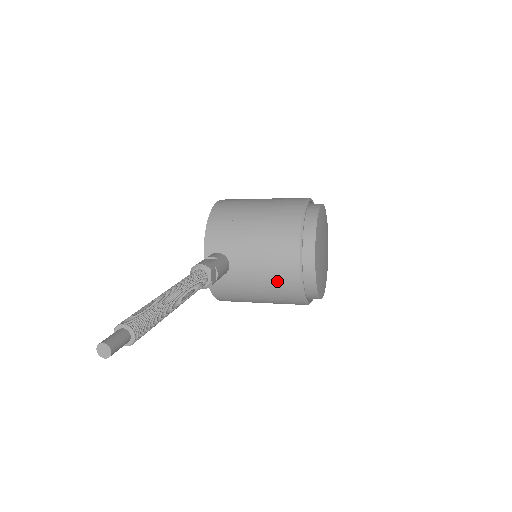
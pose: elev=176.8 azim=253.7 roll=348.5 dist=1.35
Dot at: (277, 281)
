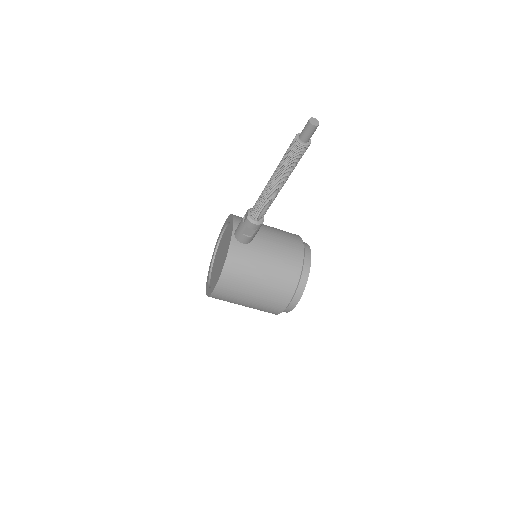
Dot at: (286, 261)
